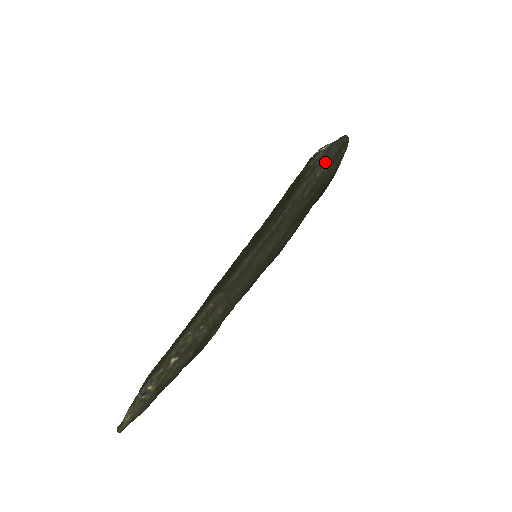
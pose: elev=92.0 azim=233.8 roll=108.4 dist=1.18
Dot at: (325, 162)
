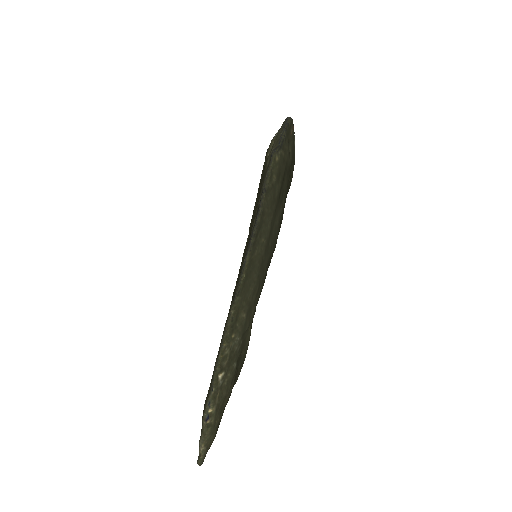
Dot at: (279, 146)
